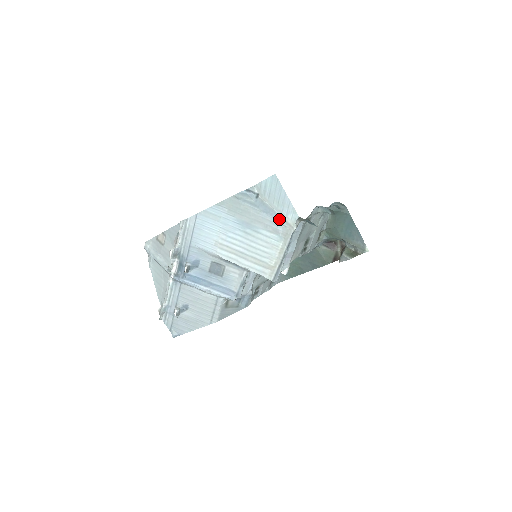
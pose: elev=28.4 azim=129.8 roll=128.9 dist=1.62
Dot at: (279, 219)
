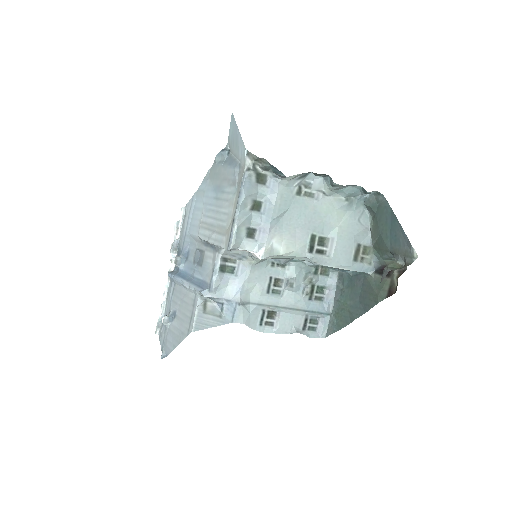
Dot at: (237, 166)
